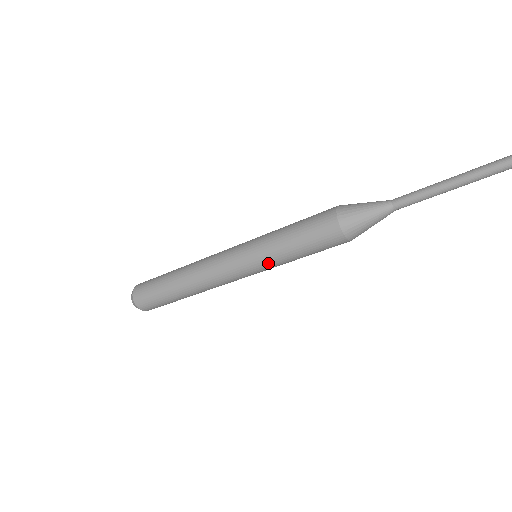
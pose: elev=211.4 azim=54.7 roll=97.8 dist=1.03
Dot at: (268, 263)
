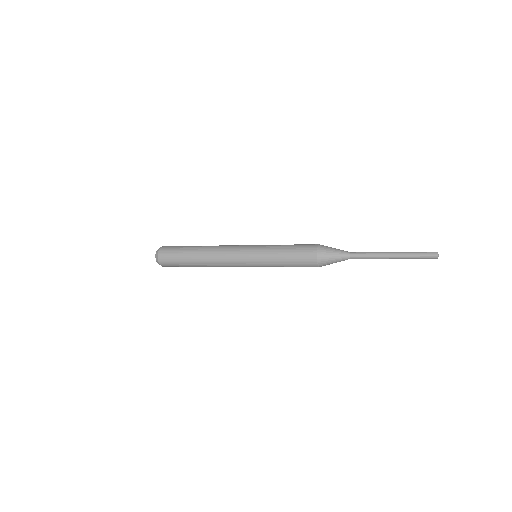
Dot at: (266, 266)
